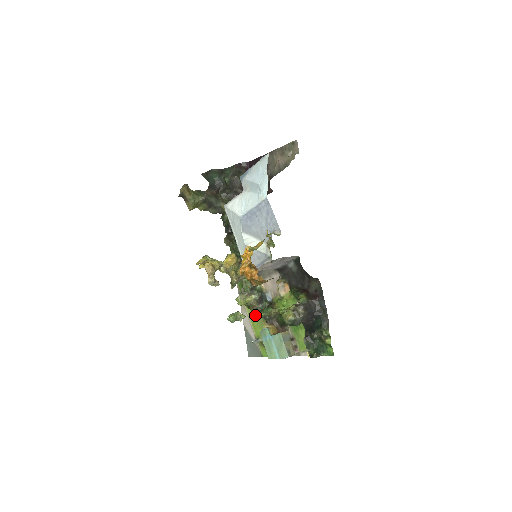
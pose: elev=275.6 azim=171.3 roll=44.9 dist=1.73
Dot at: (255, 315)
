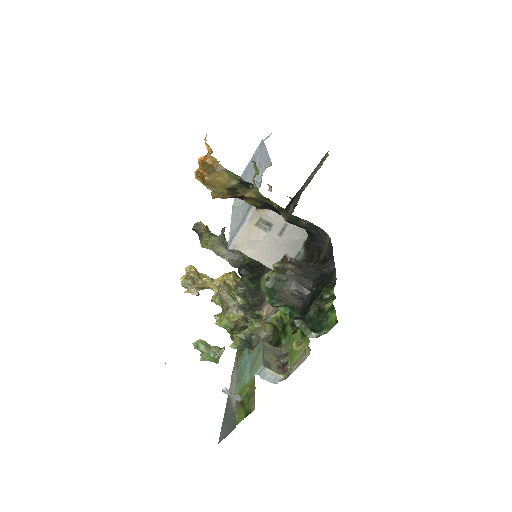
Dot at: (235, 333)
